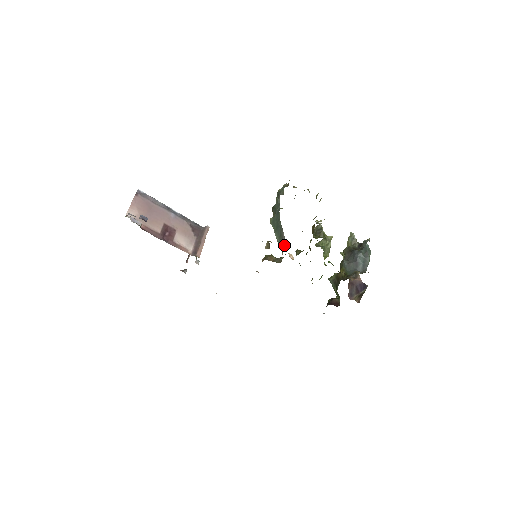
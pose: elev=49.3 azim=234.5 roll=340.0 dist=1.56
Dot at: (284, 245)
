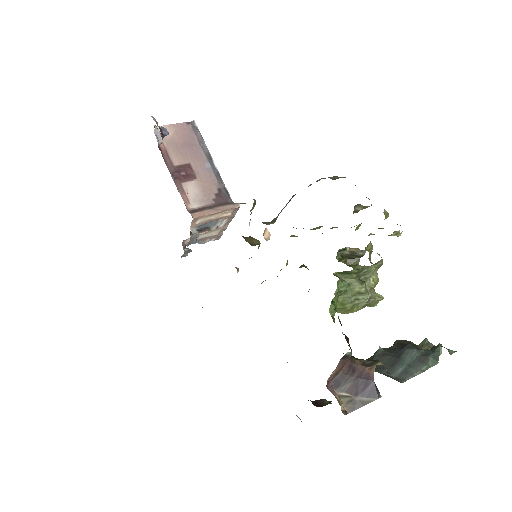
Dot at: (272, 220)
